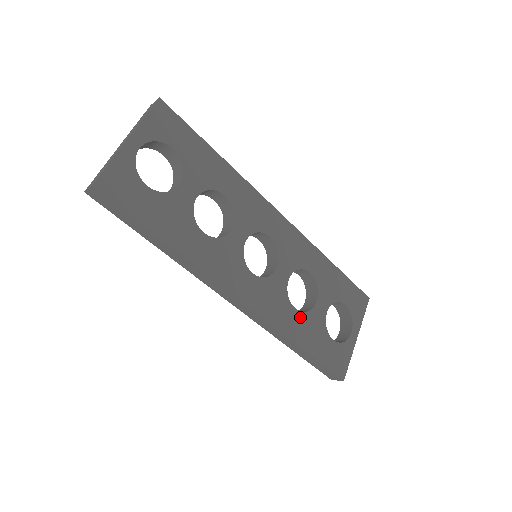
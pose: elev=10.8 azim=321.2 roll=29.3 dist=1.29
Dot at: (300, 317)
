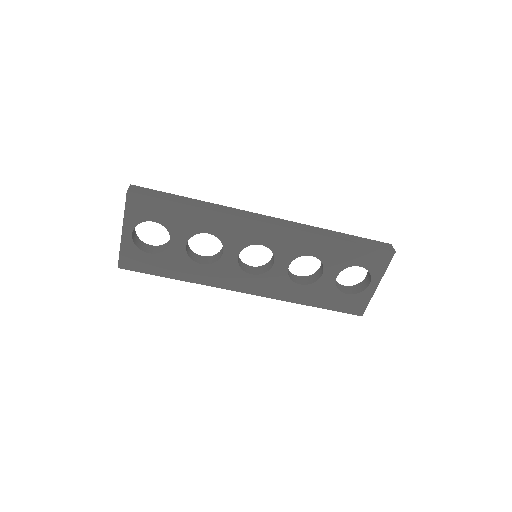
Dot at: (306, 288)
